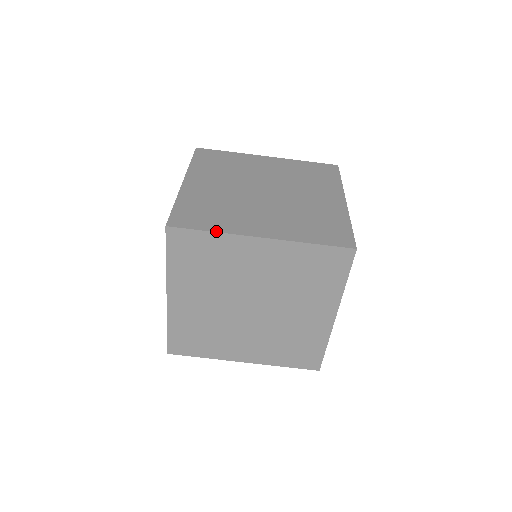
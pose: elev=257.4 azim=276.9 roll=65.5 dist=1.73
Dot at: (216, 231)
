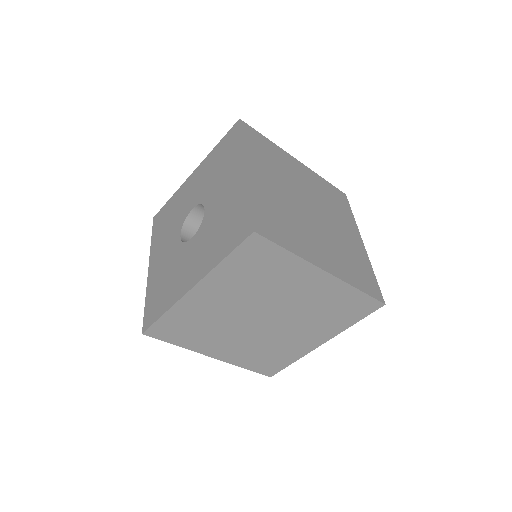
Dot at: occluded
